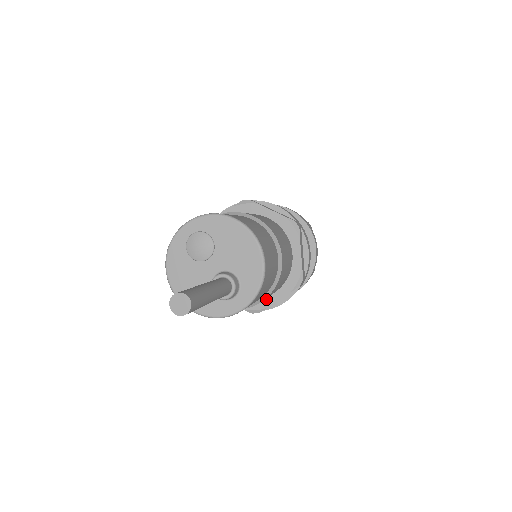
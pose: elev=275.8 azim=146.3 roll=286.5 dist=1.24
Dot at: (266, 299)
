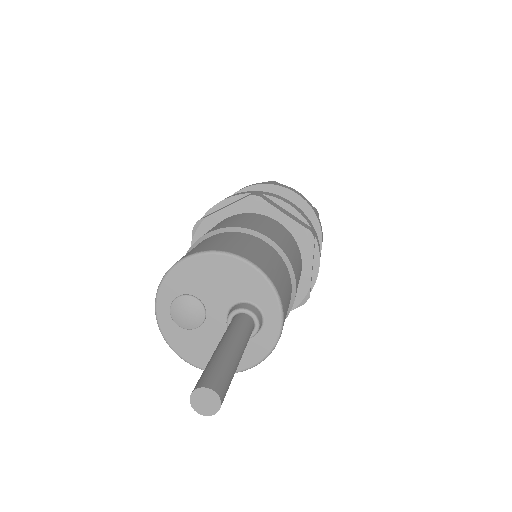
Dot at: (301, 281)
